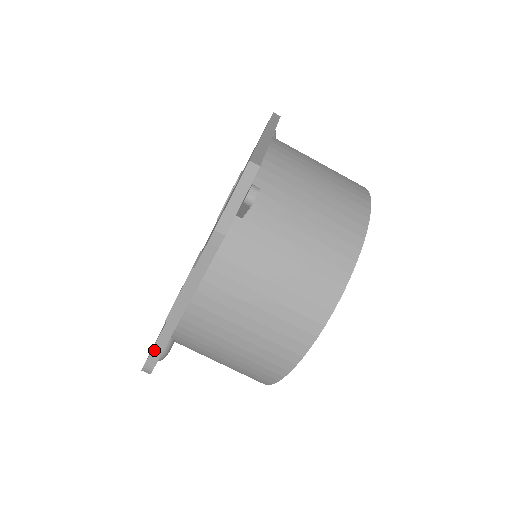
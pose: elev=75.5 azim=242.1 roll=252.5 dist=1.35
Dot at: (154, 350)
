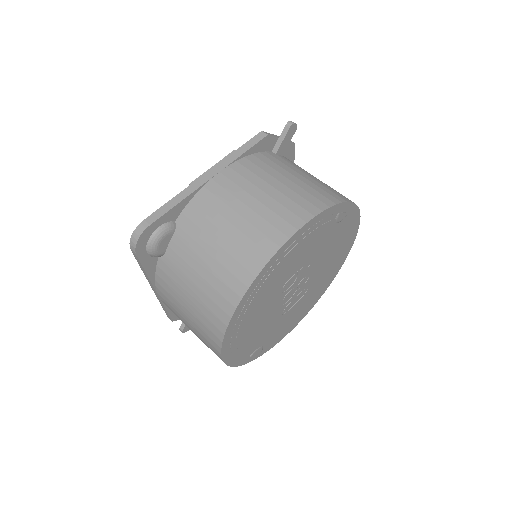
Dot at: (163, 207)
